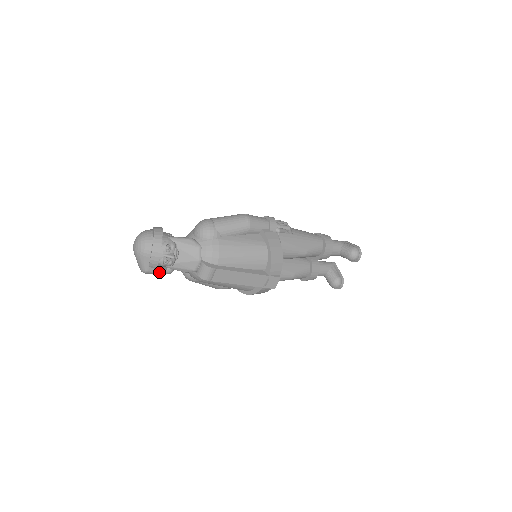
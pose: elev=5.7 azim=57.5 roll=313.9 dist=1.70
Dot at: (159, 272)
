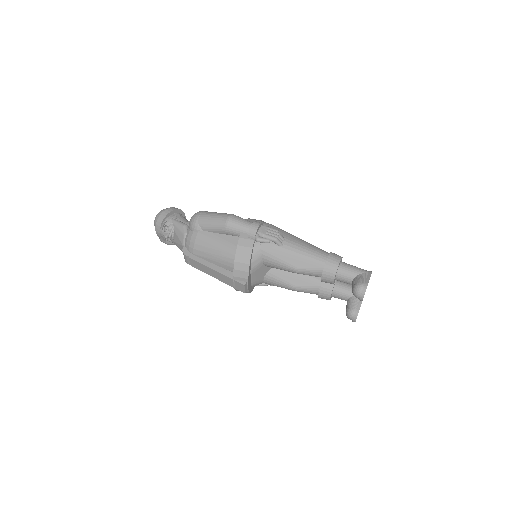
Dot at: (172, 244)
